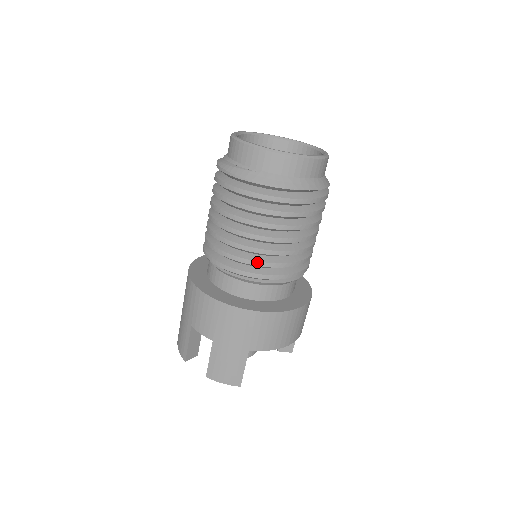
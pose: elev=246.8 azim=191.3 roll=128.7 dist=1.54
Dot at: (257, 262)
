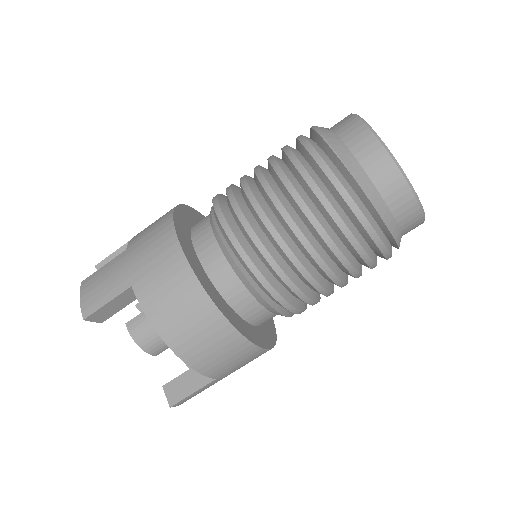
Dot at: (239, 209)
